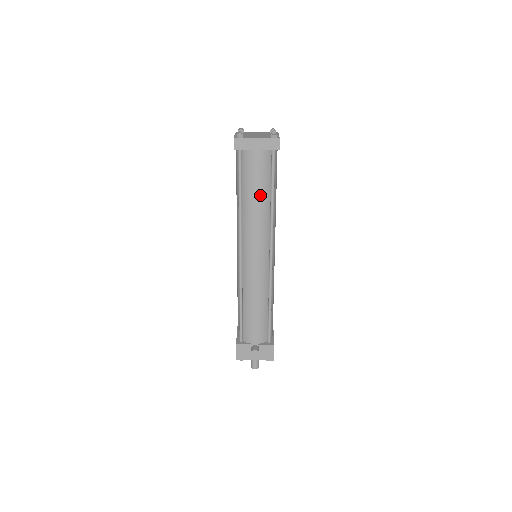
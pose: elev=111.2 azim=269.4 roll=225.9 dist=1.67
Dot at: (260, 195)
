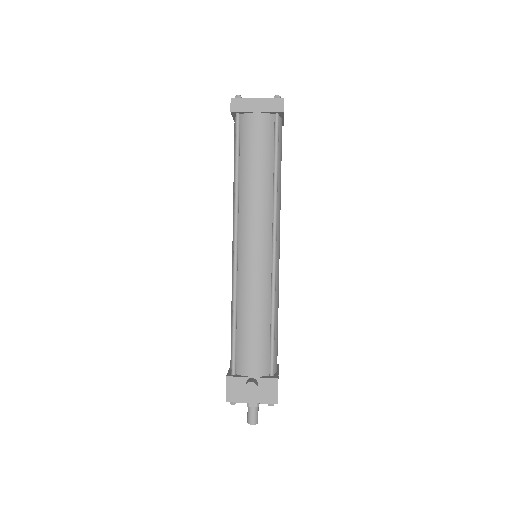
Dot at: (261, 167)
